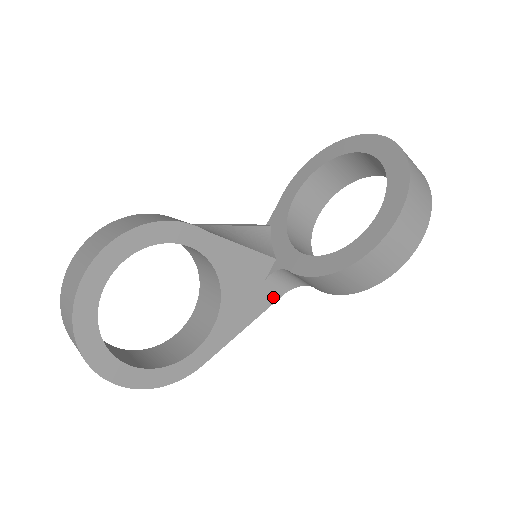
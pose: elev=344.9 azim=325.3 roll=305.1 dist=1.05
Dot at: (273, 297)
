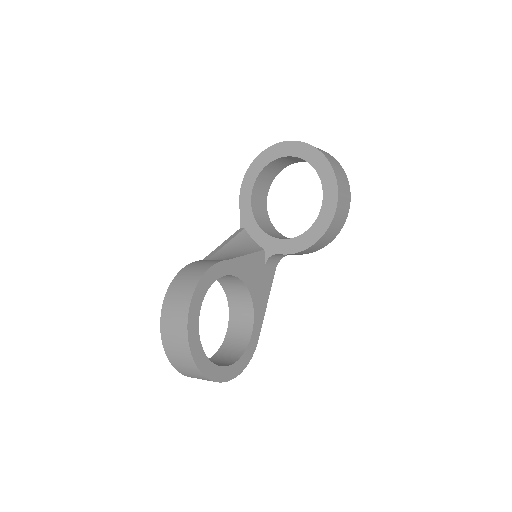
Dot at: (272, 274)
